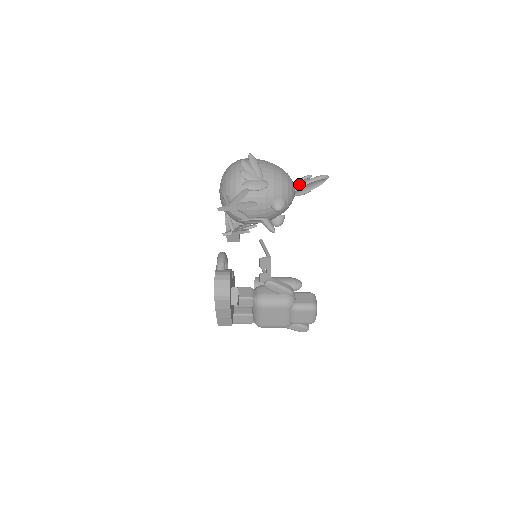
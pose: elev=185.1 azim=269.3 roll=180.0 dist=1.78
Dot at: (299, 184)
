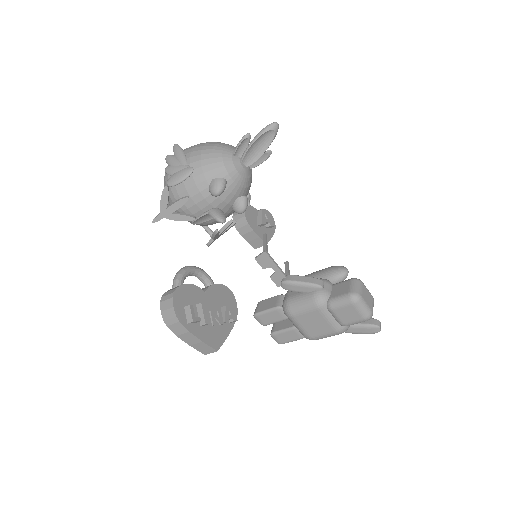
Dot at: (243, 151)
